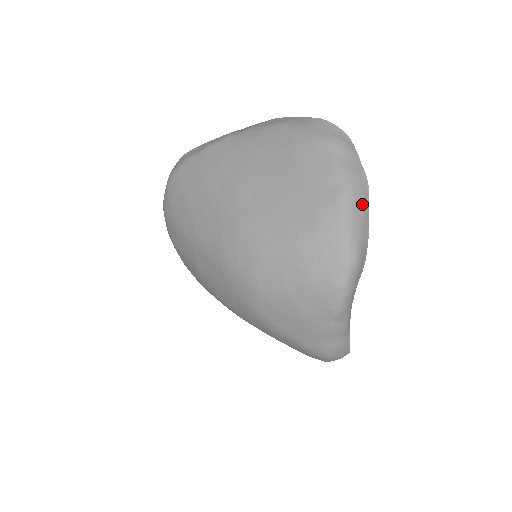
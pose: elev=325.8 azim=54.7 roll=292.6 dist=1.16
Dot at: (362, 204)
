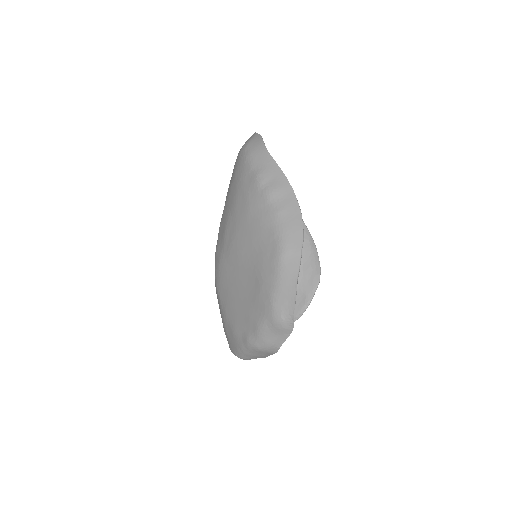
Dot at: (263, 353)
